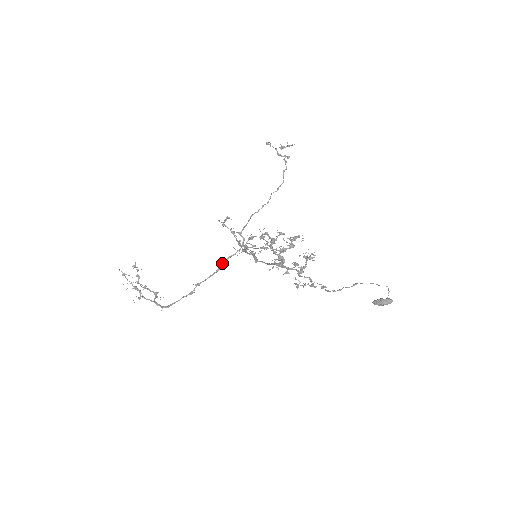
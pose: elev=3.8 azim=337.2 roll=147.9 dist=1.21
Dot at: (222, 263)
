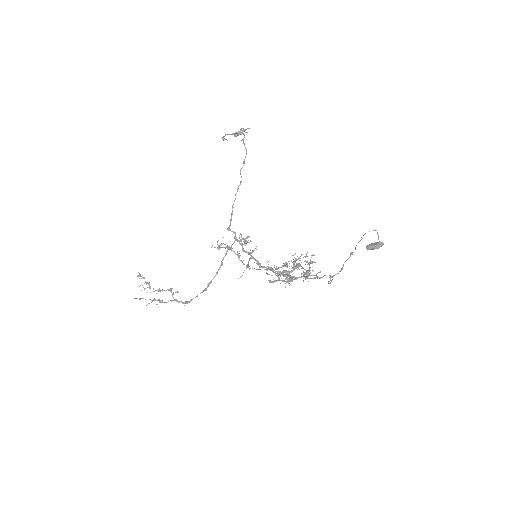
Dot at: (223, 258)
